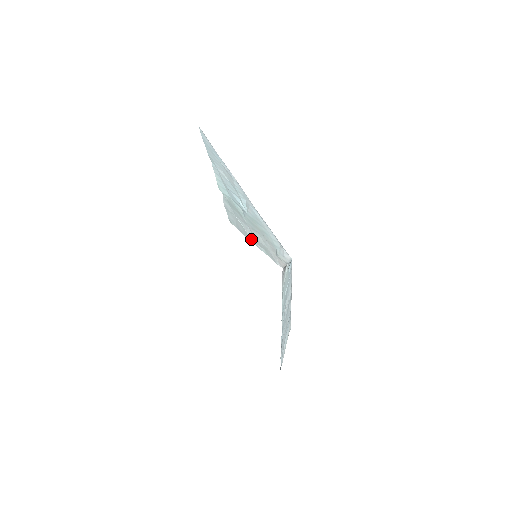
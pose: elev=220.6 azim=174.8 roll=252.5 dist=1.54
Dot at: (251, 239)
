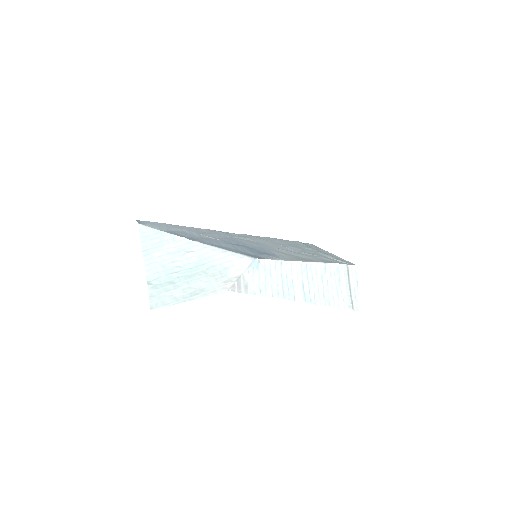
Dot at: (182, 299)
